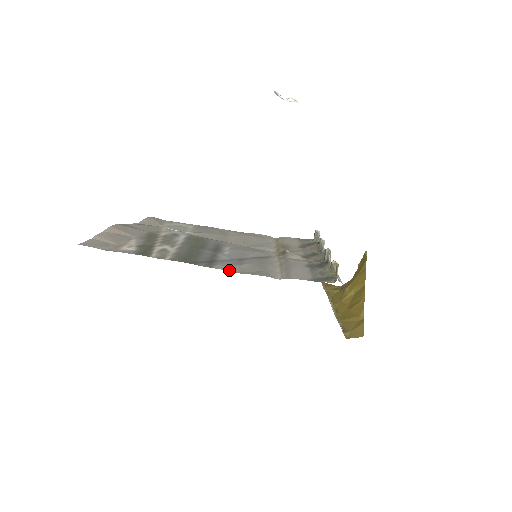
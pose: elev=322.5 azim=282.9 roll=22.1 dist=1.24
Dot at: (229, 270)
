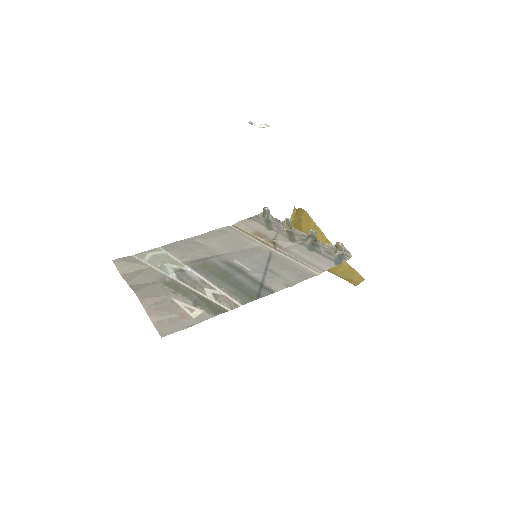
Dot at: (286, 287)
